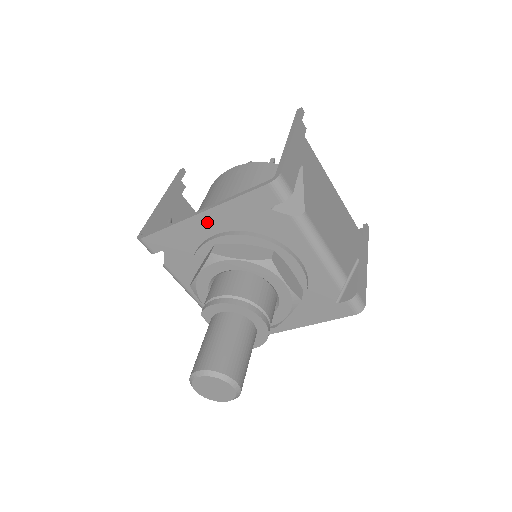
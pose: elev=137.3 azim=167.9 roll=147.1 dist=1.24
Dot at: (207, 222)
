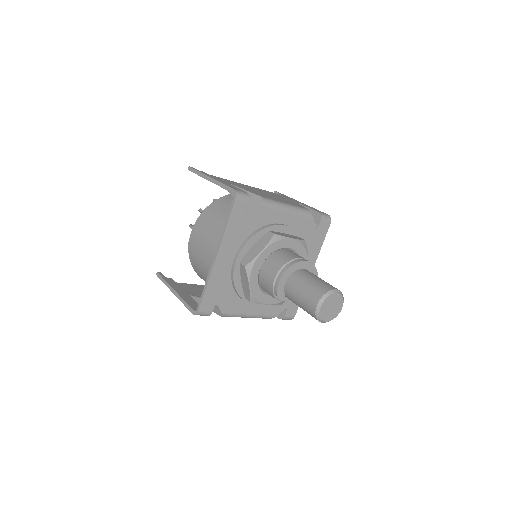
Dot at: (224, 257)
